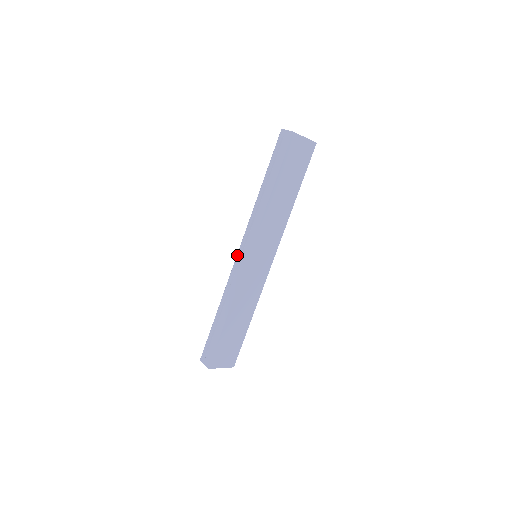
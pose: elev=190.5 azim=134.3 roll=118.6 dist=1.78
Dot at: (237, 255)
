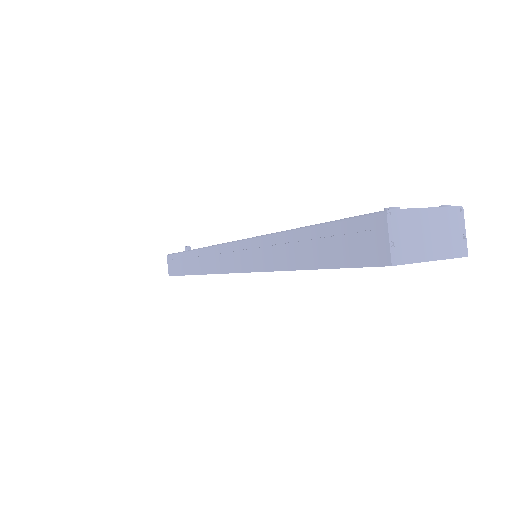
Dot at: (223, 245)
